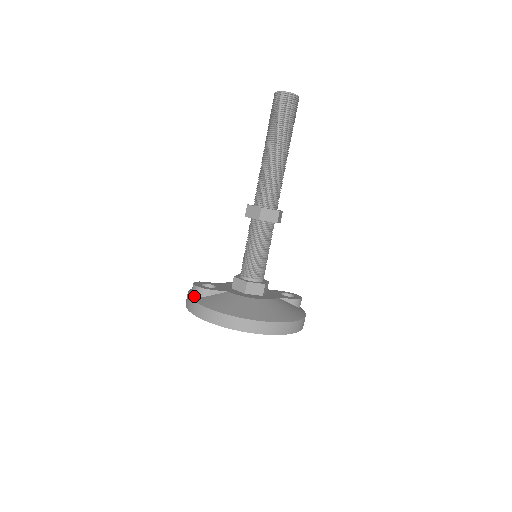
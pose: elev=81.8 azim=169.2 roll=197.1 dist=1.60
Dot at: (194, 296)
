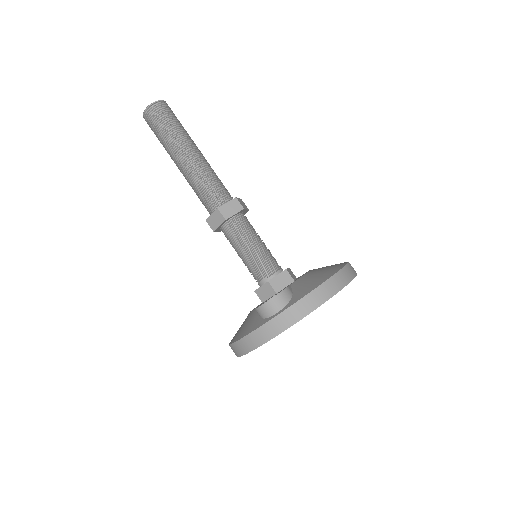
Dot at: (284, 306)
